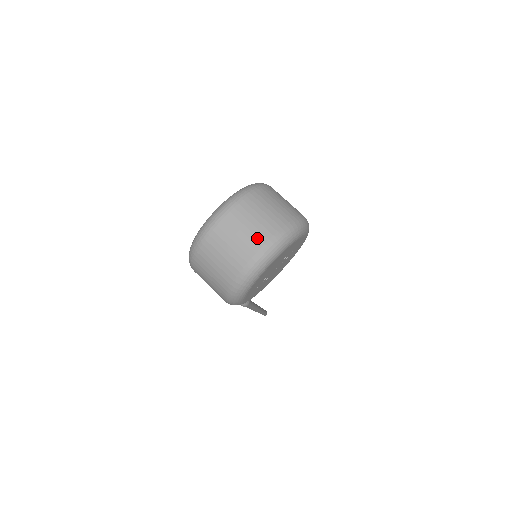
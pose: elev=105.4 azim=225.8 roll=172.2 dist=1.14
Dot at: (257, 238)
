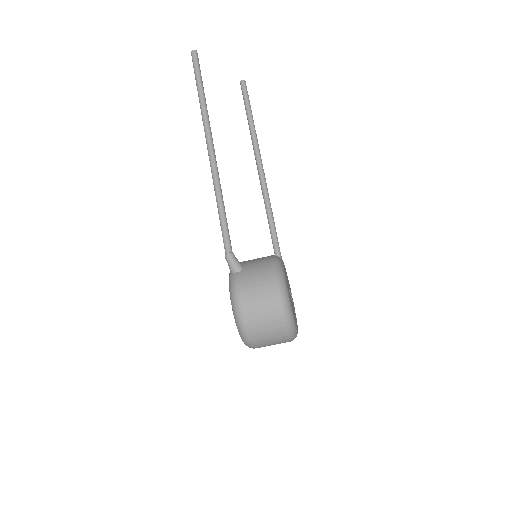
Dot at: occluded
